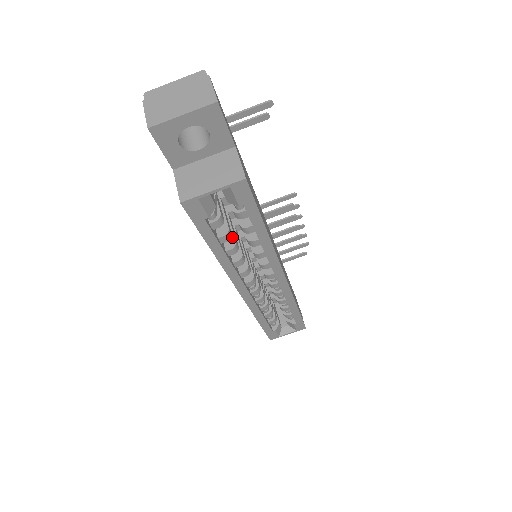
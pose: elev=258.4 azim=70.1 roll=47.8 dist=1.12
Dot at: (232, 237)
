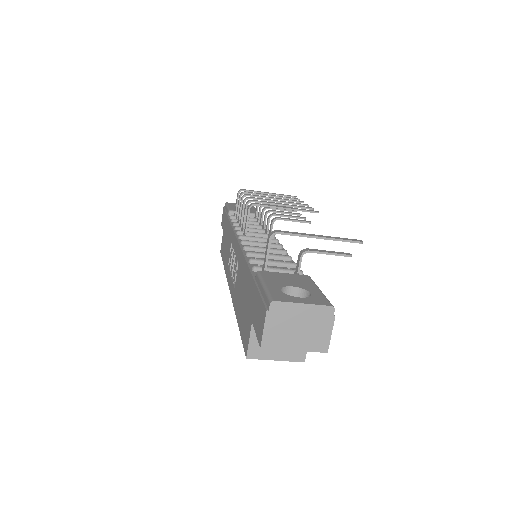
Dot at: occluded
